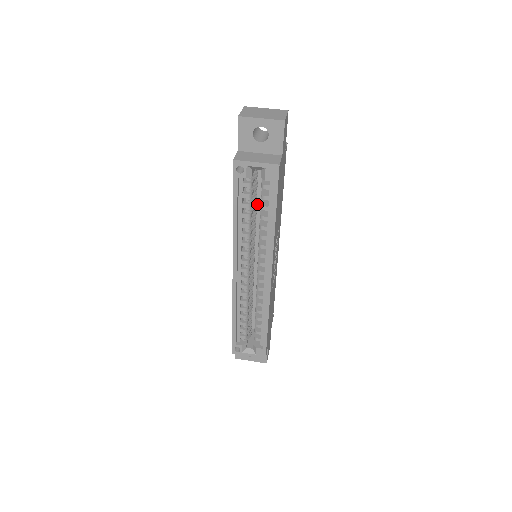
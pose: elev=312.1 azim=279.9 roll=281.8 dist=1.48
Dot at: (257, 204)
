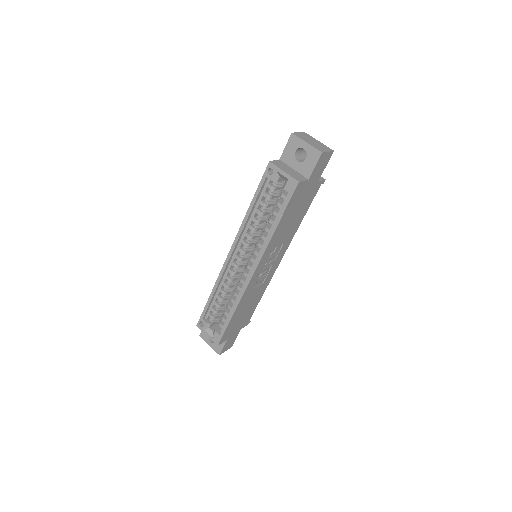
Dot at: occluded
